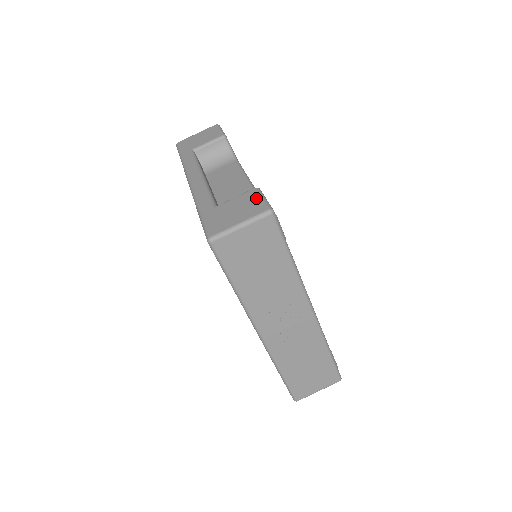
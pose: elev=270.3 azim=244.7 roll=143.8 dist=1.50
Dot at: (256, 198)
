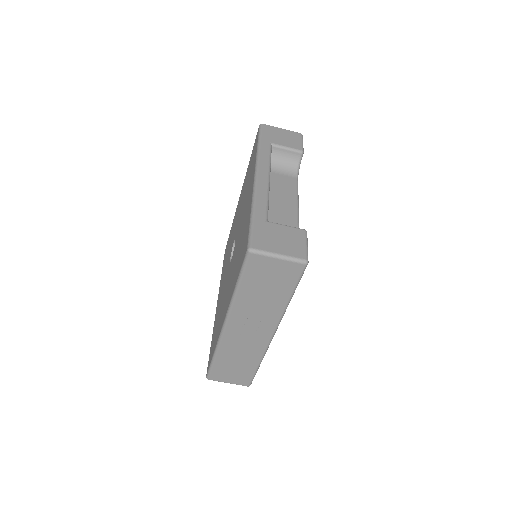
Dot at: (301, 241)
